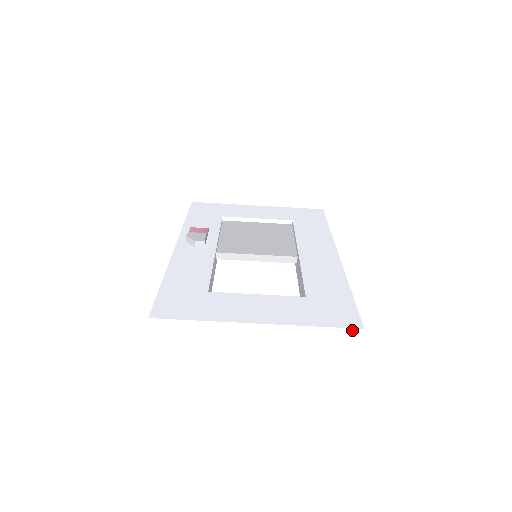
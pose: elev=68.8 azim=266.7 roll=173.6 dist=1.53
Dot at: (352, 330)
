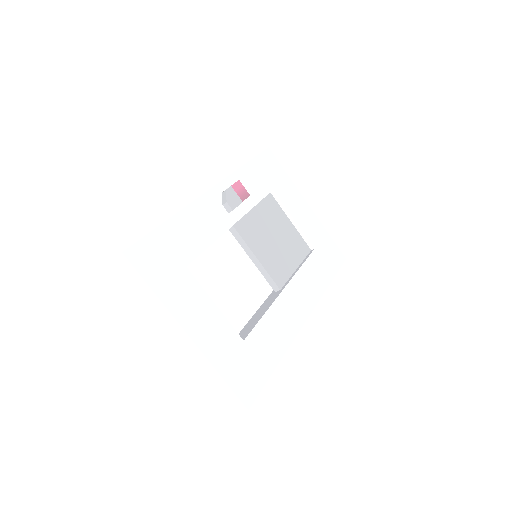
Dot at: (241, 402)
